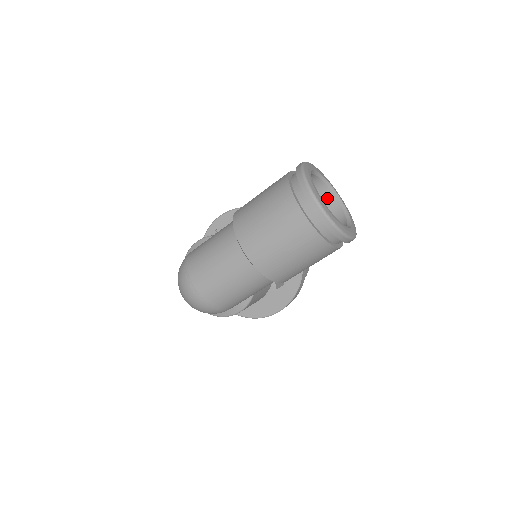
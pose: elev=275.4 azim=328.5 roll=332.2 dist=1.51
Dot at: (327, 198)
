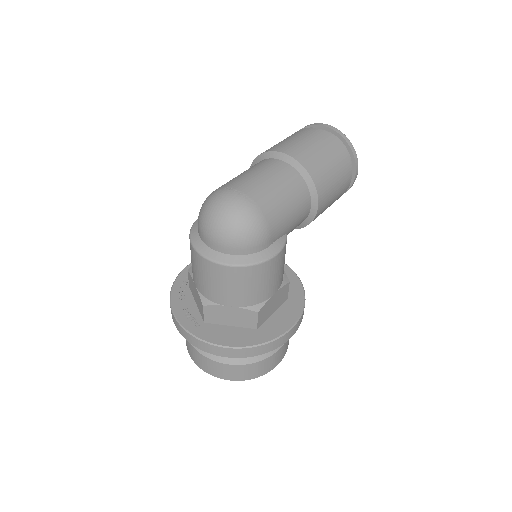
Dot at: occluded
